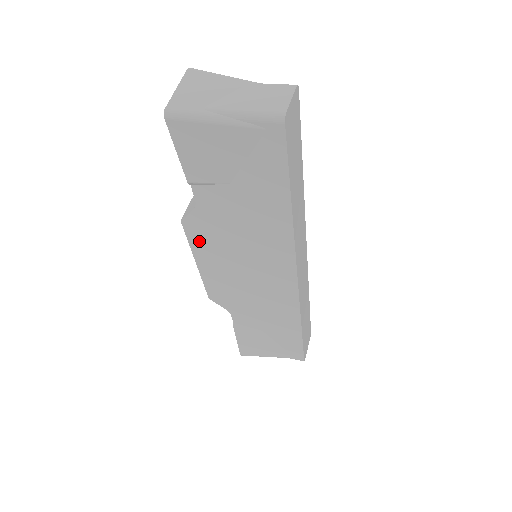
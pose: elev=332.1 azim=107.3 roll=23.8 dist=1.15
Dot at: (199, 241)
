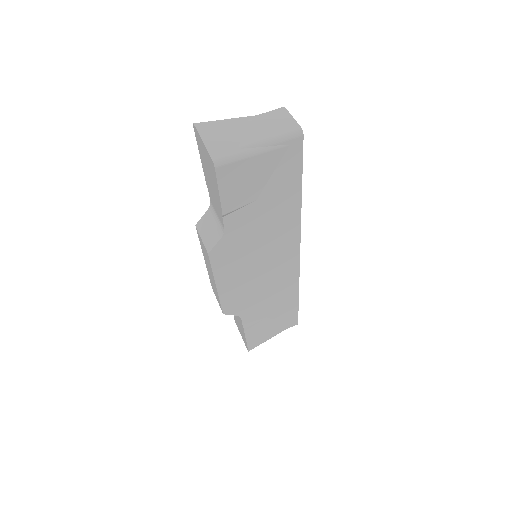
Dot at: (222, 264)
